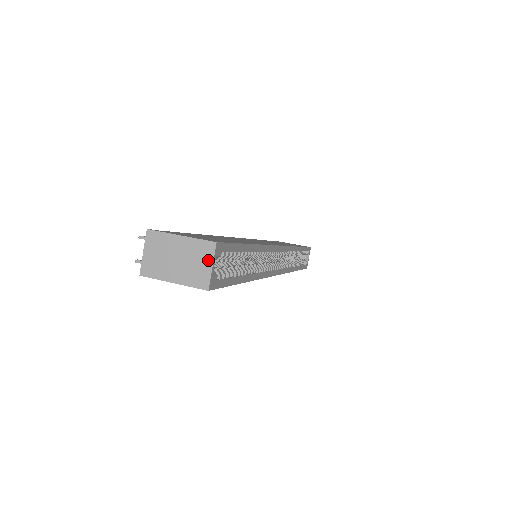
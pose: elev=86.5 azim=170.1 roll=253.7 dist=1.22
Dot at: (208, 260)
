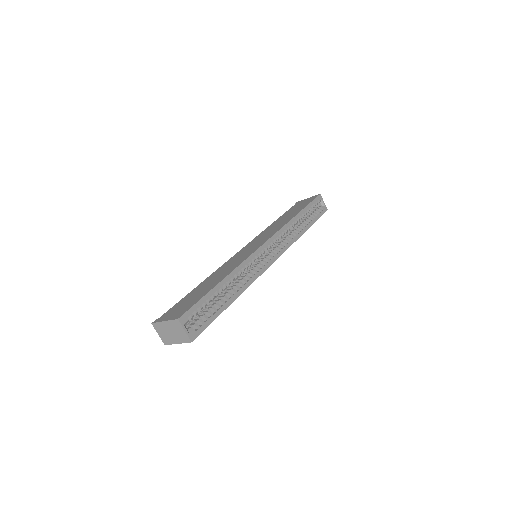
Dot at: (181, 328)
